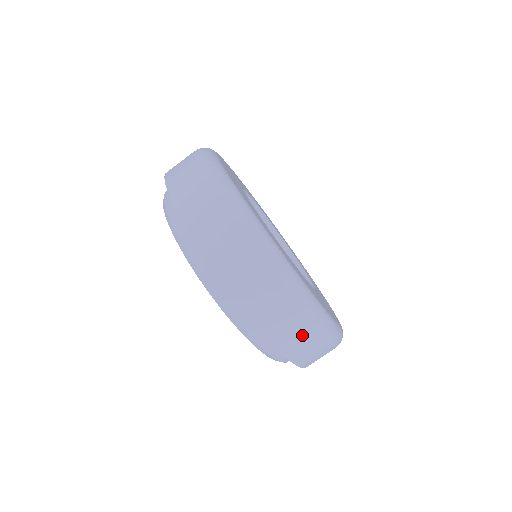
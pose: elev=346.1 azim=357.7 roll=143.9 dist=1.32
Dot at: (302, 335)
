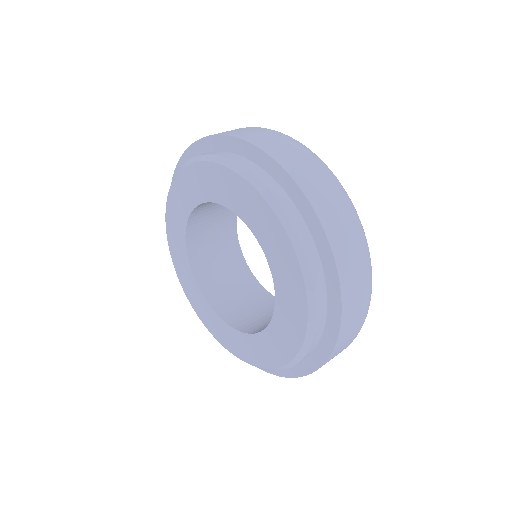
Dot at: occluded
